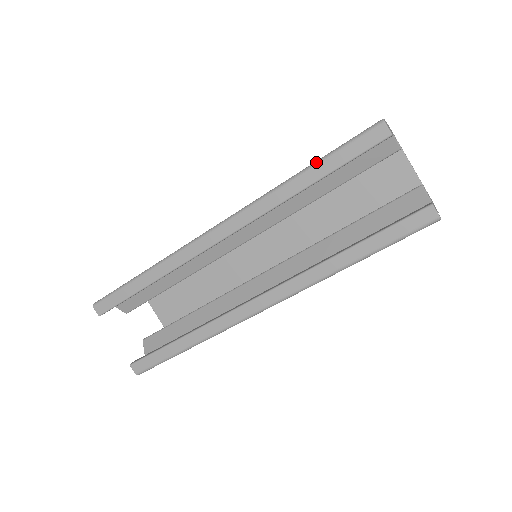
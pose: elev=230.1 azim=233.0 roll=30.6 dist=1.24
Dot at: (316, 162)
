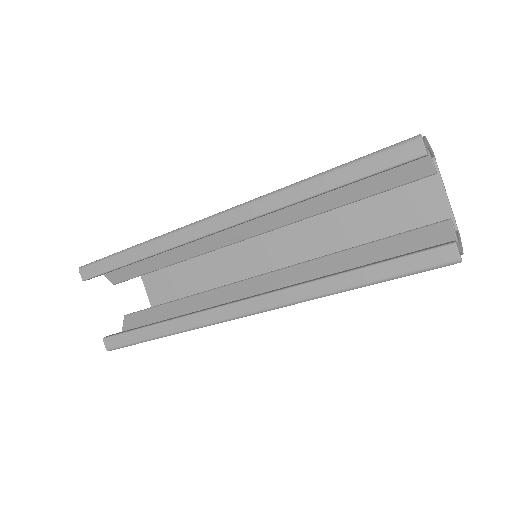
Dot at: (336, 167)
